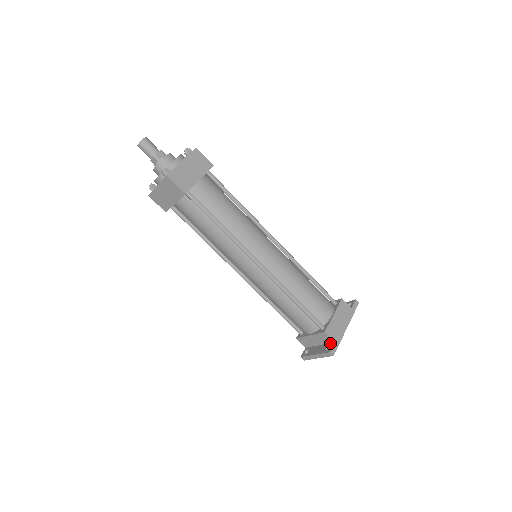
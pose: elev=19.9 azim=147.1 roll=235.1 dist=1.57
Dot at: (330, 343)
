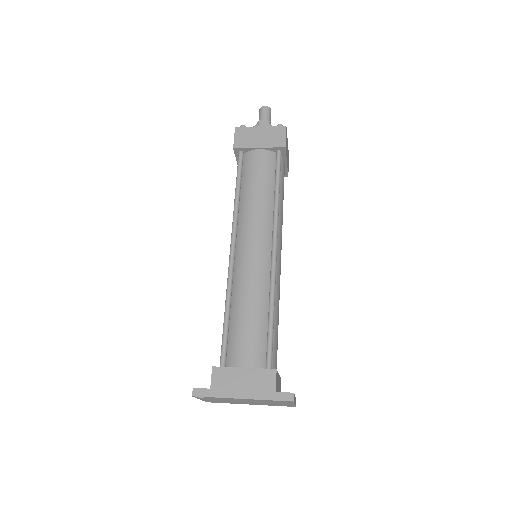
Dot at: occluded
